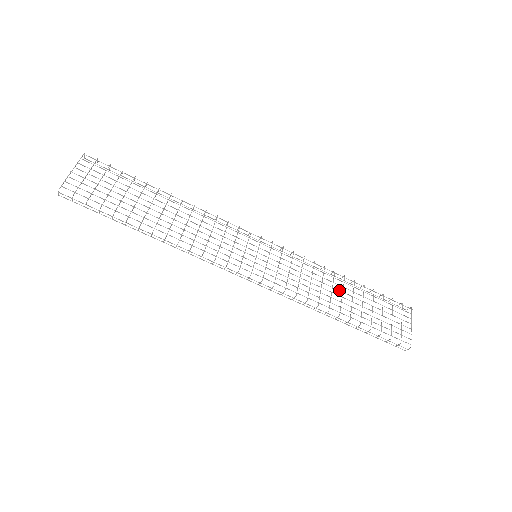
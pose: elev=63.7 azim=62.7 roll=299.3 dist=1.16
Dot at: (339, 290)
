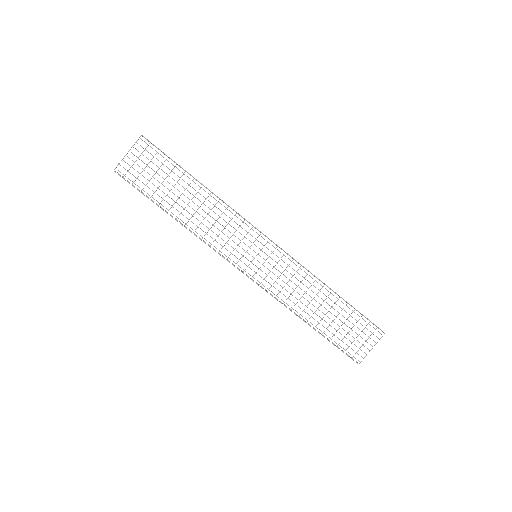
Dot at: occluded
